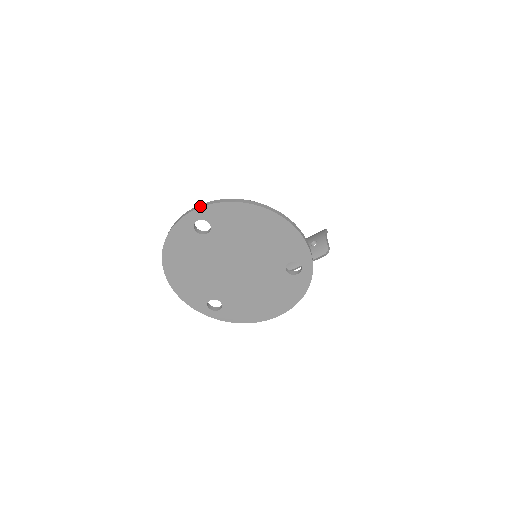
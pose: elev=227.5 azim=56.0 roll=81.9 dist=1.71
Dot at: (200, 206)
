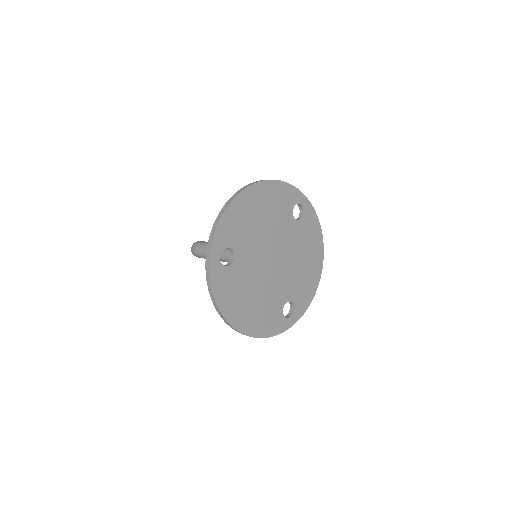
Dot at: (210, 242)
